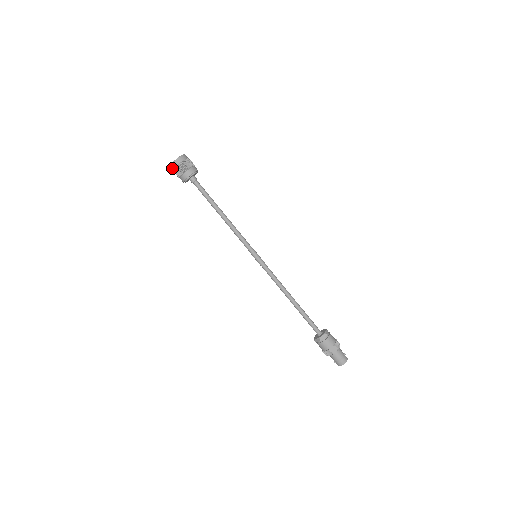
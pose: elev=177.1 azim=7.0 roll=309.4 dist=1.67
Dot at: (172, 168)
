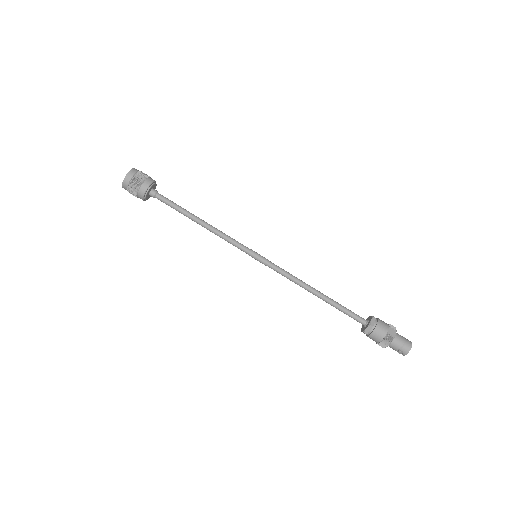
Dot at: (126, 185)
